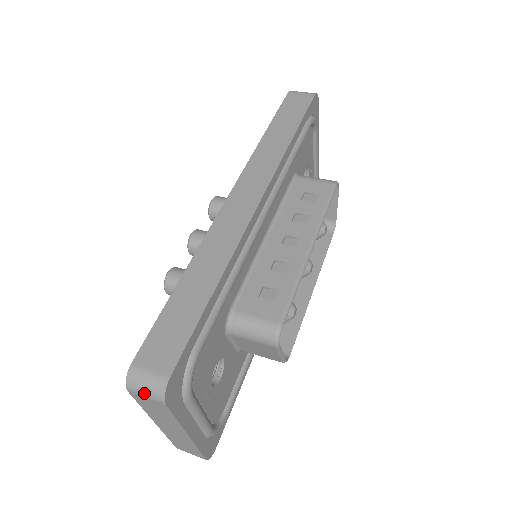
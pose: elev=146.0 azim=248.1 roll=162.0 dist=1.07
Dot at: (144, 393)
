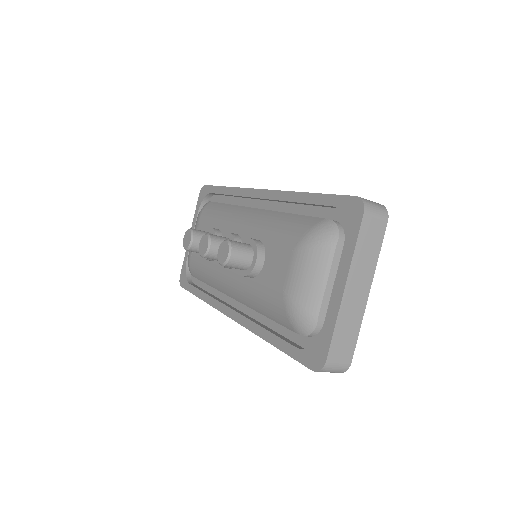
Dot at: (376, 211)
